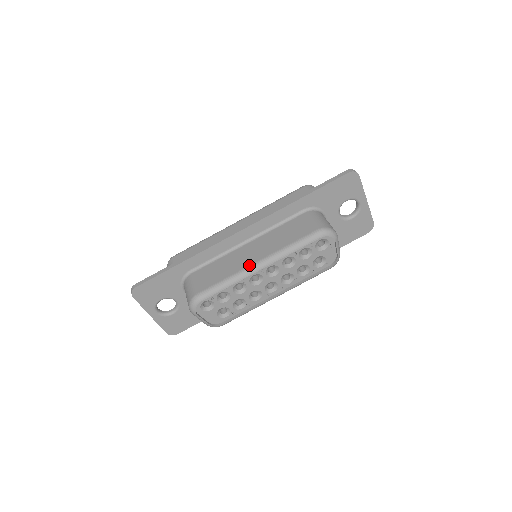
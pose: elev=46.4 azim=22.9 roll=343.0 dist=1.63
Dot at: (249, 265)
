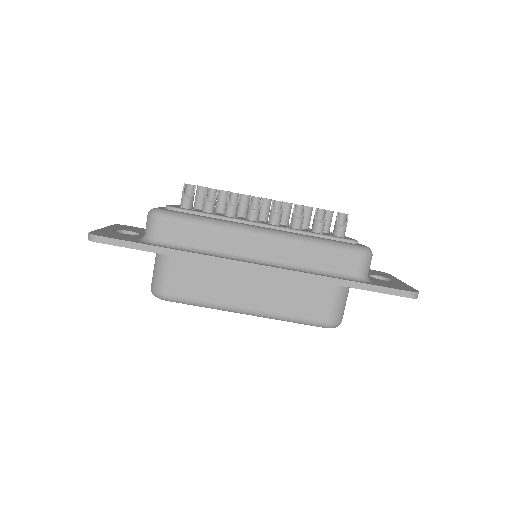
Dot at: (238, 307)
